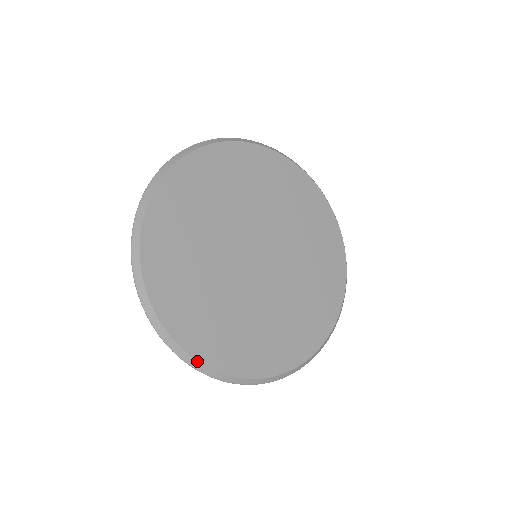
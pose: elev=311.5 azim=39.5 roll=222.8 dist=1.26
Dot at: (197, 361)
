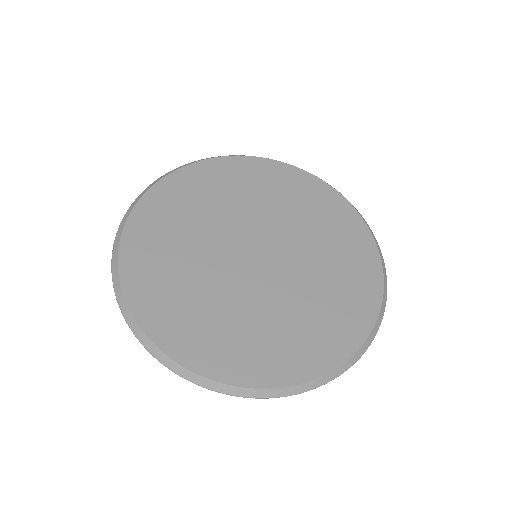
Dot at: (122, 291)
